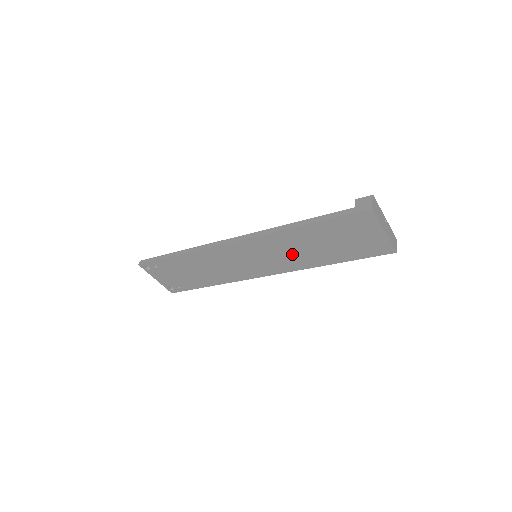
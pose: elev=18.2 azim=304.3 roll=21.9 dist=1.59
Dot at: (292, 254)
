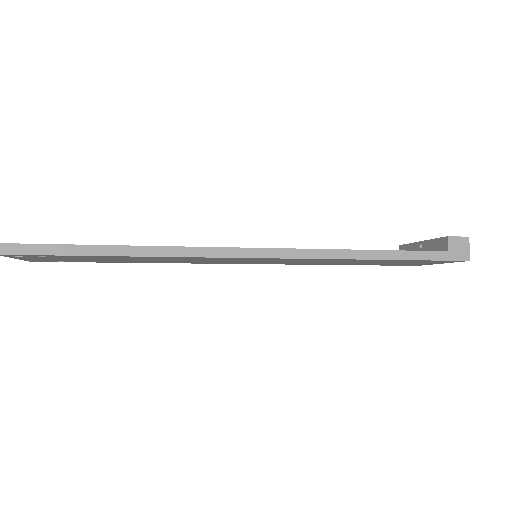
Dot at: (313, 262)
